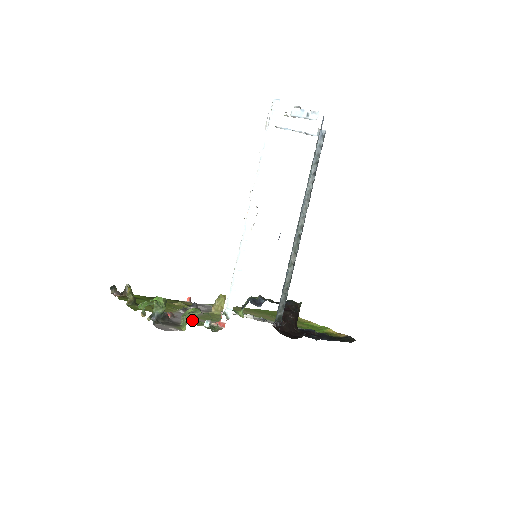
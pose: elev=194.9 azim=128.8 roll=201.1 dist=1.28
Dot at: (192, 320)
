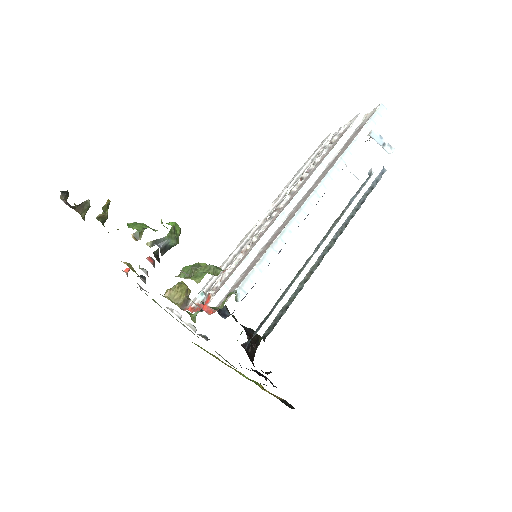
Dot at: occluded
